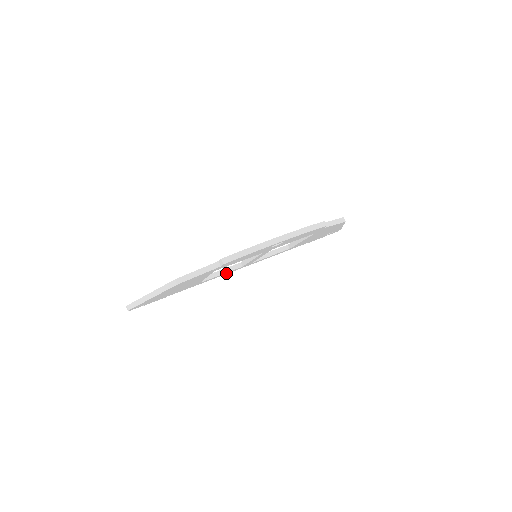
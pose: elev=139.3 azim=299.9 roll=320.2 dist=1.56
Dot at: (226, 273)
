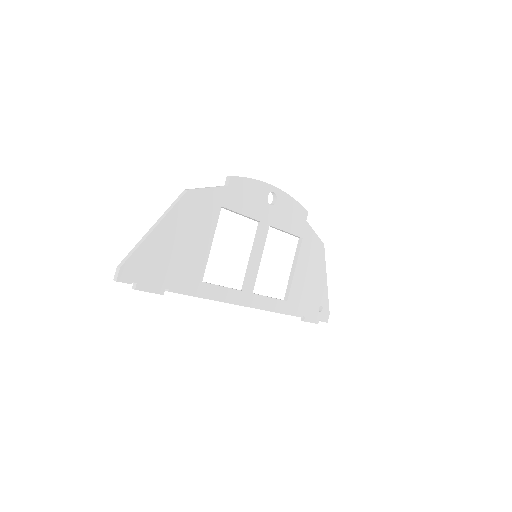
Dot at: (228, 296)
